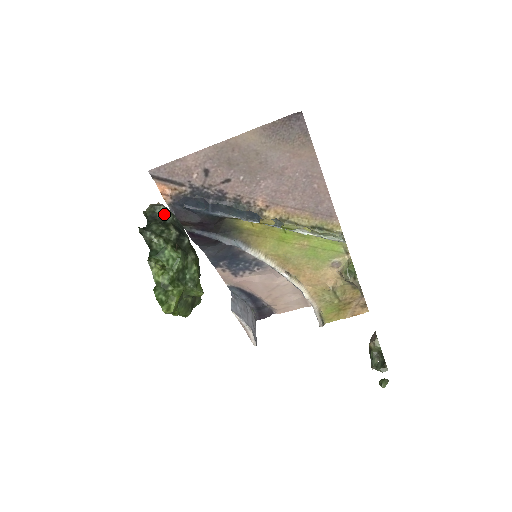
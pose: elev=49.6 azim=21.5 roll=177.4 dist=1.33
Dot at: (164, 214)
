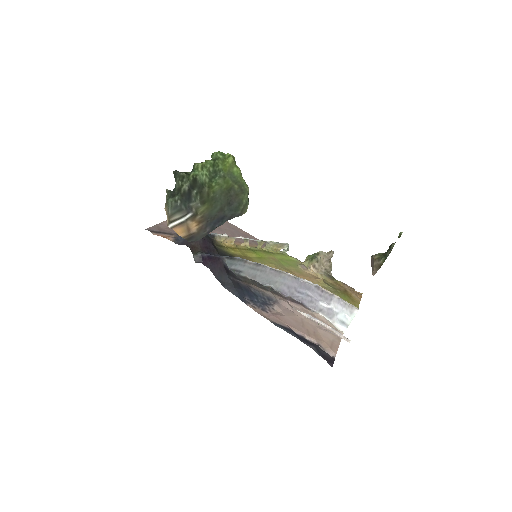
Dot at: occluded
